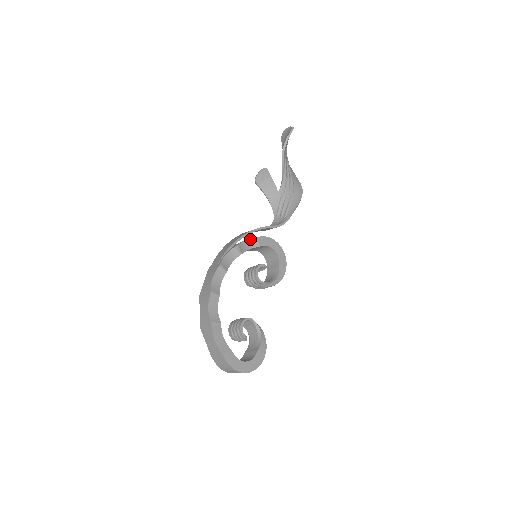
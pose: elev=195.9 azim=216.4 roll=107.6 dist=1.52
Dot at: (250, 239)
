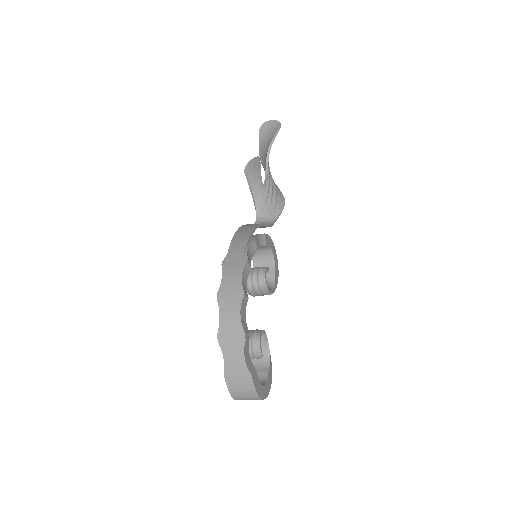
Dot at: (260, 234)
